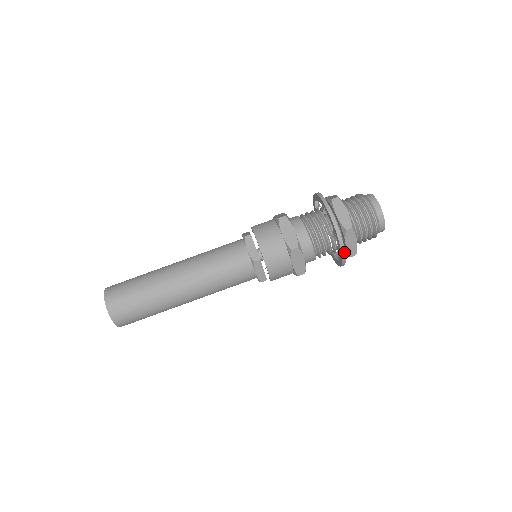
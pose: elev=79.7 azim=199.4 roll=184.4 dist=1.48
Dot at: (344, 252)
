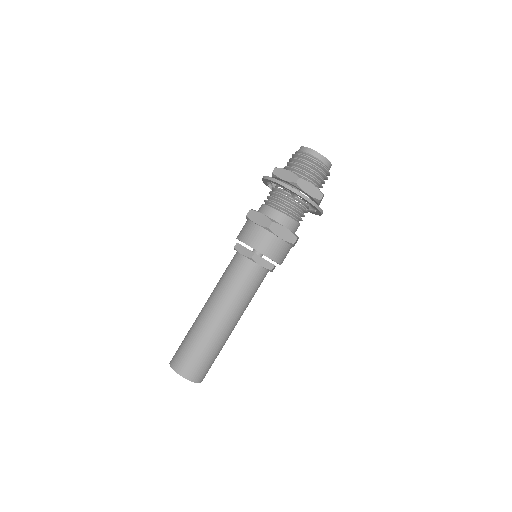
Dot at: (308, 199)
